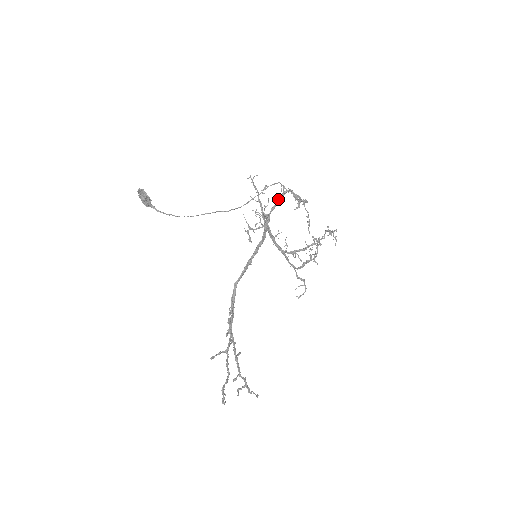
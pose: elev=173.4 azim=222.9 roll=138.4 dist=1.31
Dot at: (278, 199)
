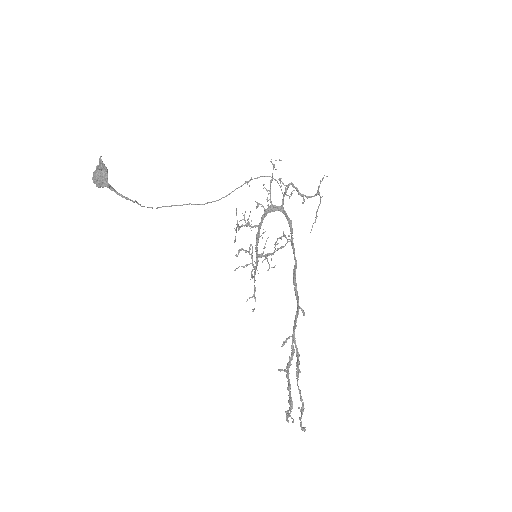
Dot at: (286, 191)
